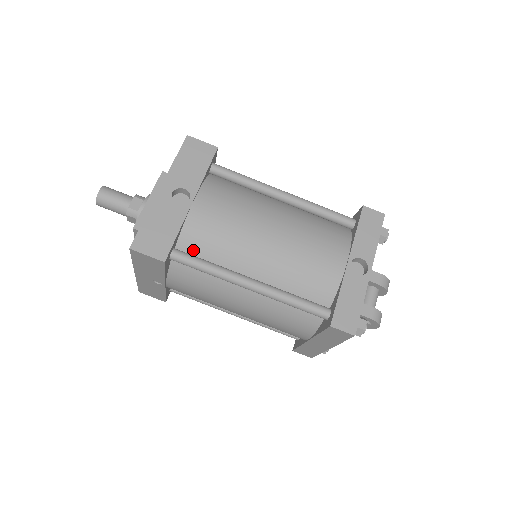
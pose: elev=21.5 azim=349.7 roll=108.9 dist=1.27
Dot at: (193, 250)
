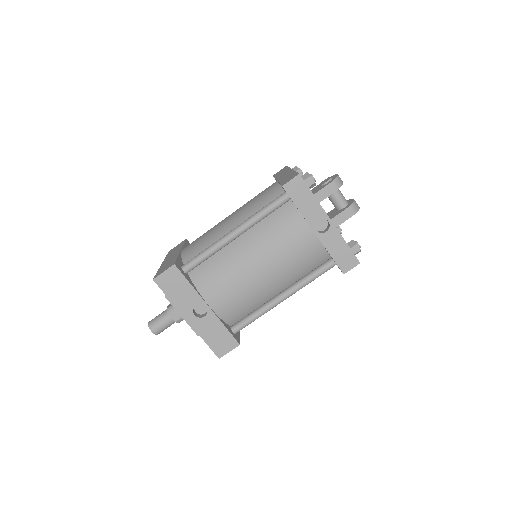
Dot at: (238, 317)
